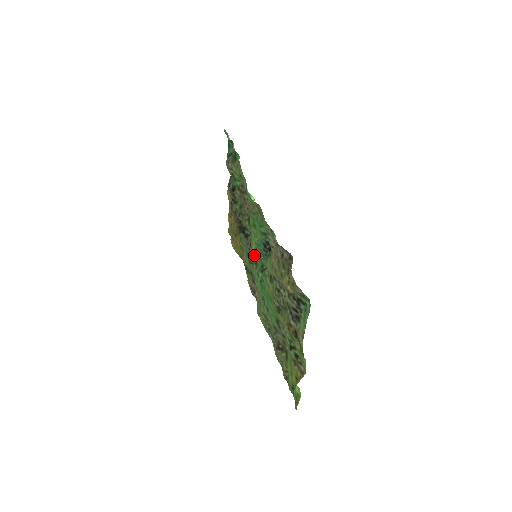
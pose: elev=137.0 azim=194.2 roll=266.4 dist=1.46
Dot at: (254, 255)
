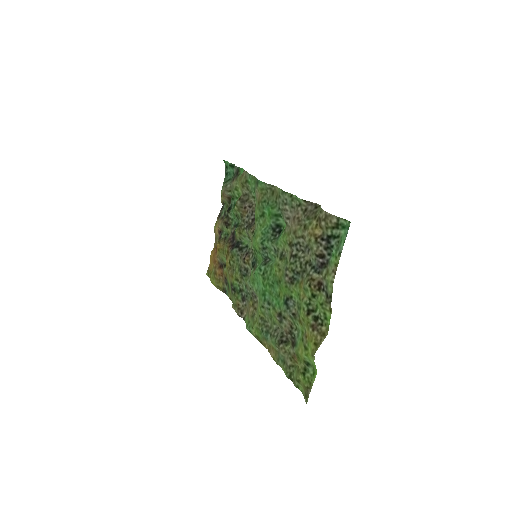
Dot at: (251, 262)
